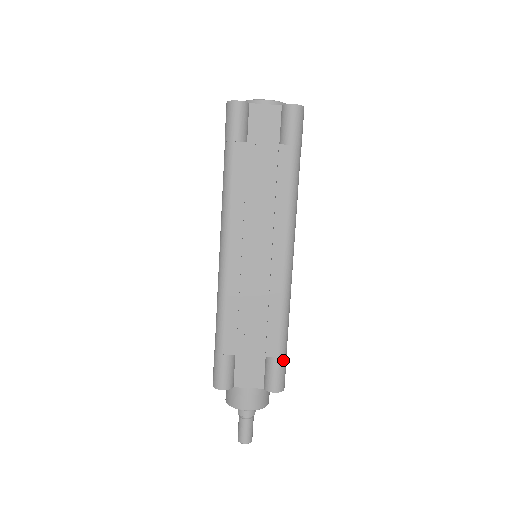
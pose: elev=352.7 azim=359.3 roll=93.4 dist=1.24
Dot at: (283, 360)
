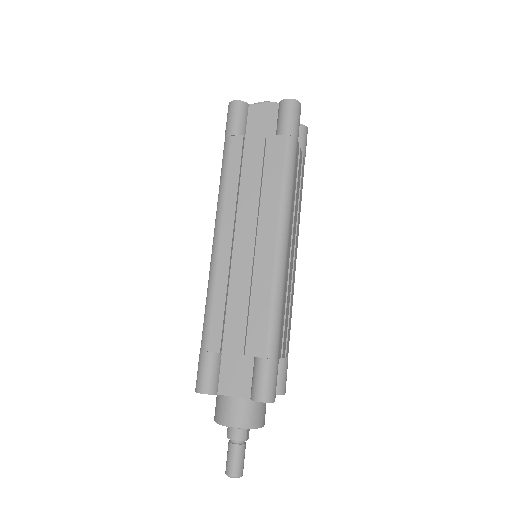
Dot at: (272, 363)
